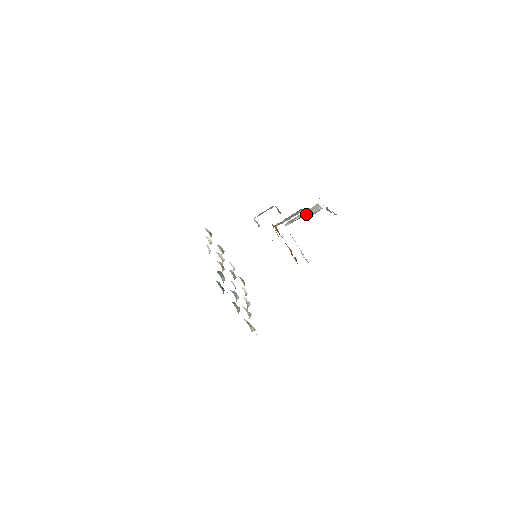
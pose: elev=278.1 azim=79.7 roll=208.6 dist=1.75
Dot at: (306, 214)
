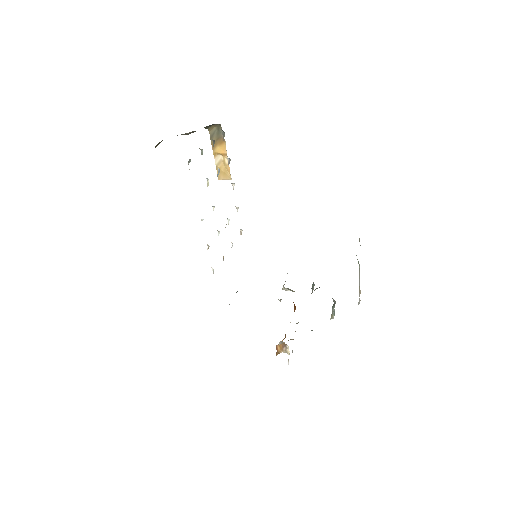
Dot at: occluded
